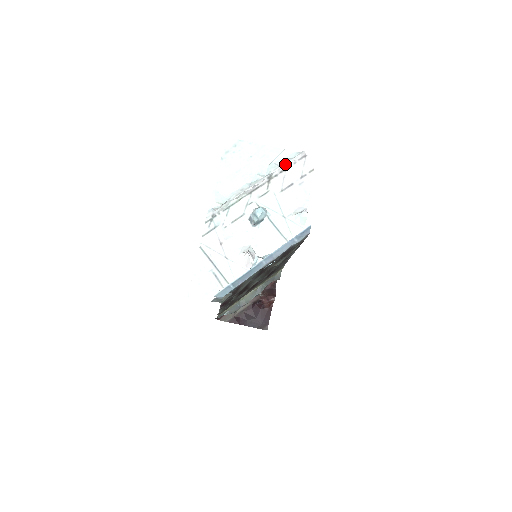
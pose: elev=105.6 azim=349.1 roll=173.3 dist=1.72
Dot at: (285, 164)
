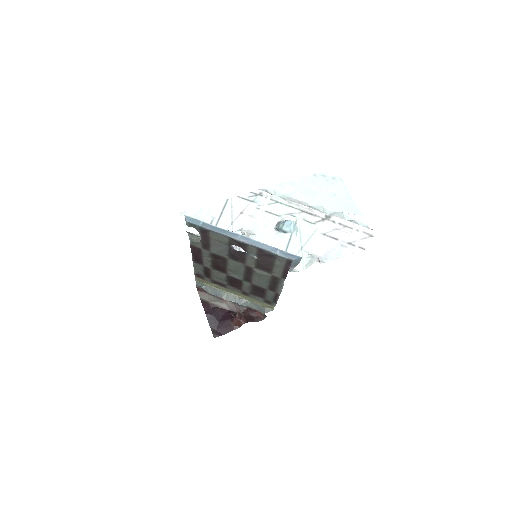
Dot at: (349, 222)
